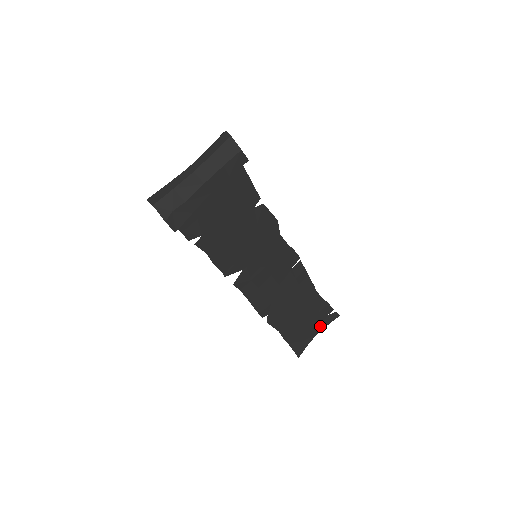
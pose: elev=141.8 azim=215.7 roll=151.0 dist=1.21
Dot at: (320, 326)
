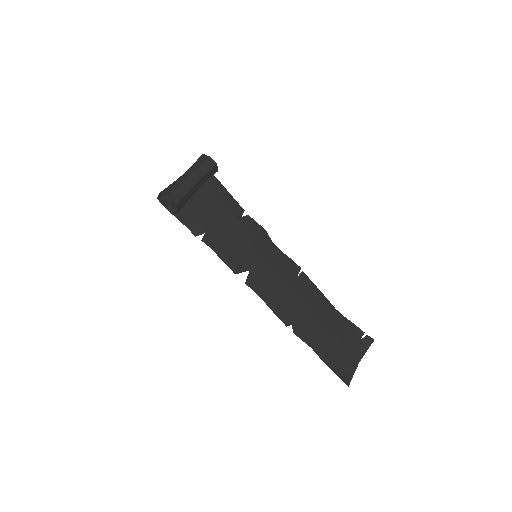
Dot at: (358, 352)
